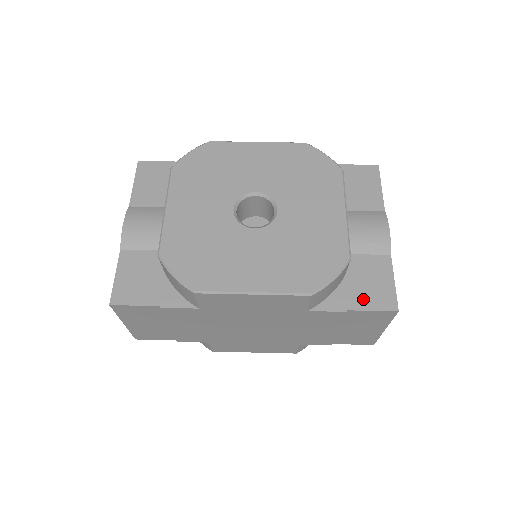
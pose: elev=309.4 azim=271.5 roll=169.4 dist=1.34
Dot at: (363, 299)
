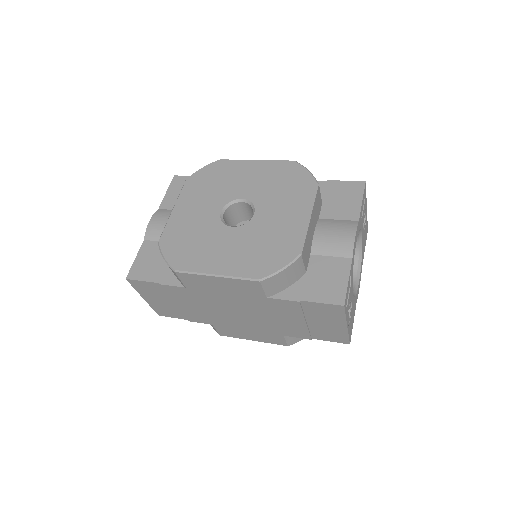
Dot at: (316, 293)
